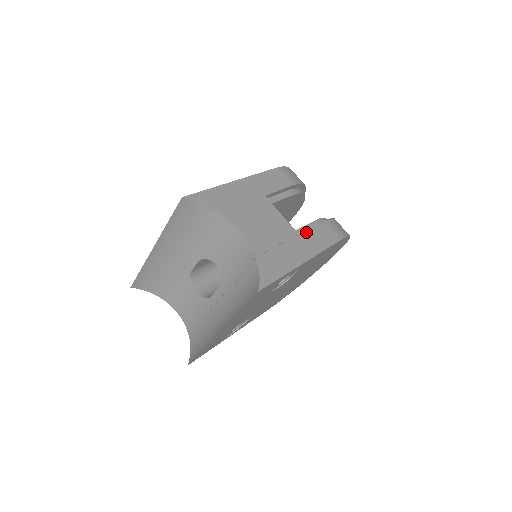
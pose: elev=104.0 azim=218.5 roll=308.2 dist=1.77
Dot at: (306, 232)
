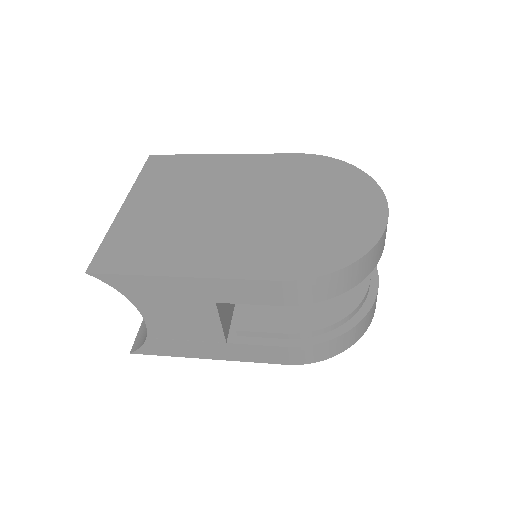
Dot at: (241, 345)
